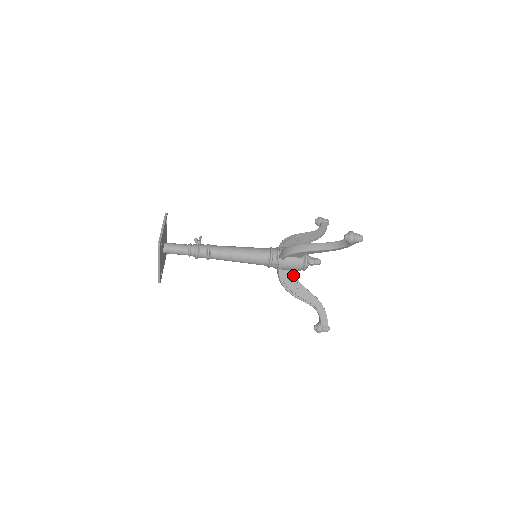
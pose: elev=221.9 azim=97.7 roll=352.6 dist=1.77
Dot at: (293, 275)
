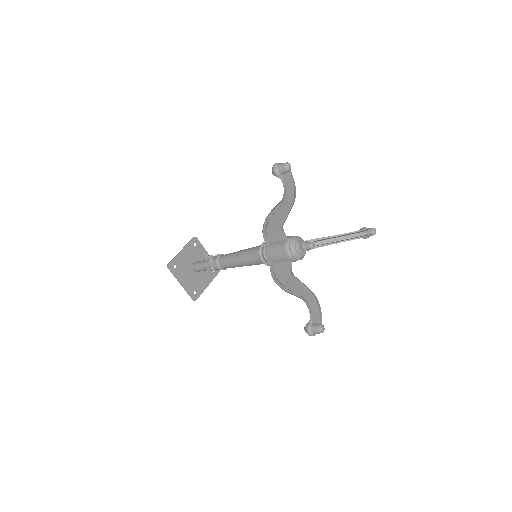
Dot at: occluded
